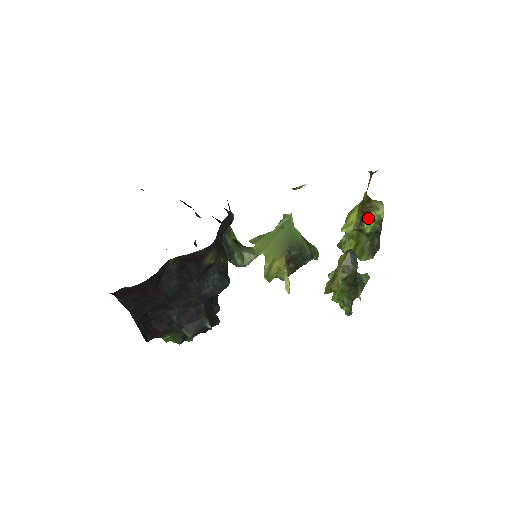
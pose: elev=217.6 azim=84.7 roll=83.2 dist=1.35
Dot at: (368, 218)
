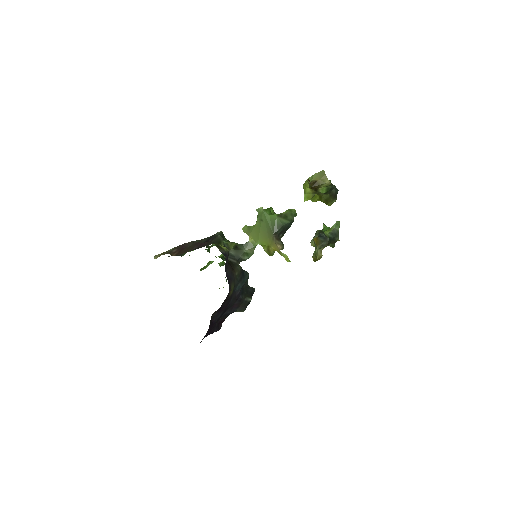
Dot at: (320, 188)
